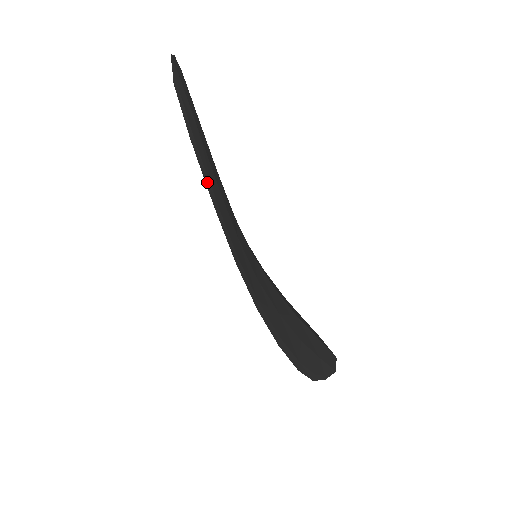
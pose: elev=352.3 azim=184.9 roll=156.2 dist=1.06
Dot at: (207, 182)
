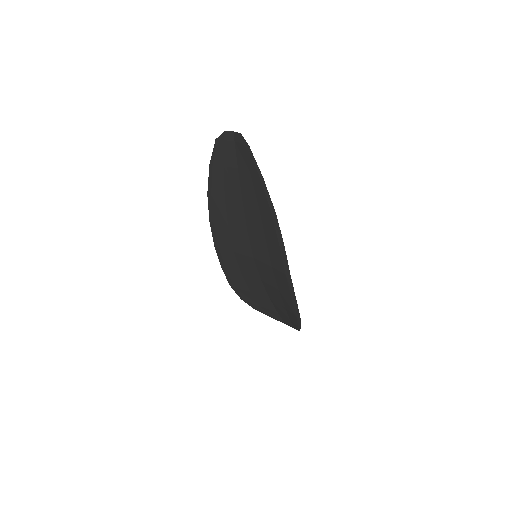
Dot at: (270, 201)
